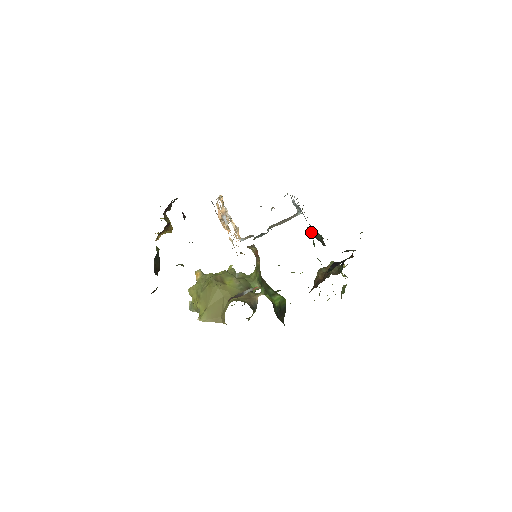
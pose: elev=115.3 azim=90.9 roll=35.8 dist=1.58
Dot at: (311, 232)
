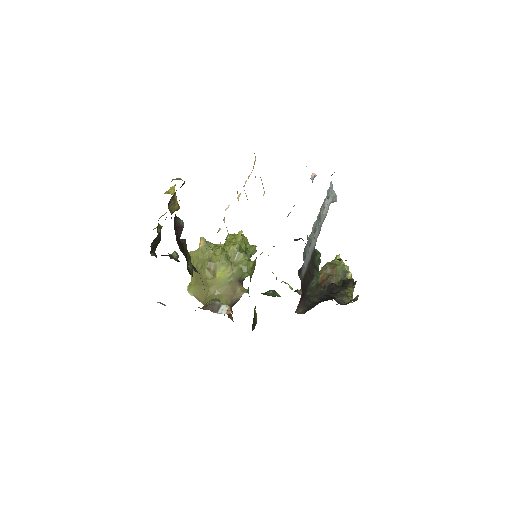
Dot at: (317, 260)
